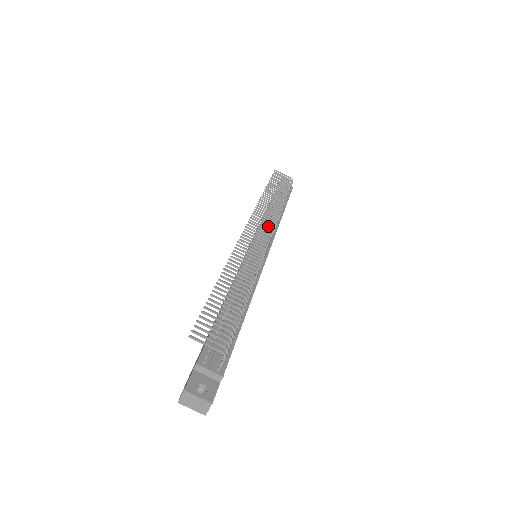
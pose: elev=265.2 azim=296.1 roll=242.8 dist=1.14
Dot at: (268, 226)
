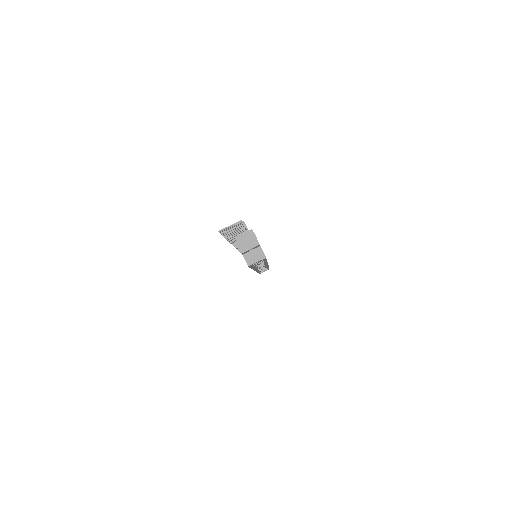
Dot at: occluded
